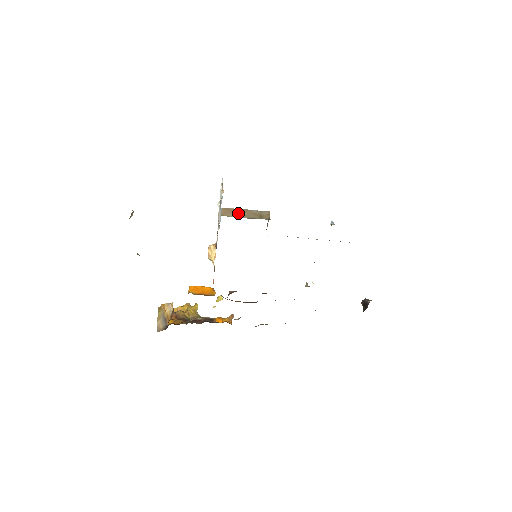
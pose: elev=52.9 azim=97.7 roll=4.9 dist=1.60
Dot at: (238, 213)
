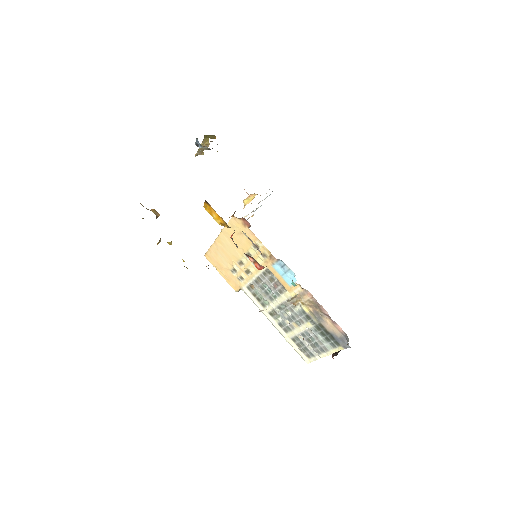
Dot at: occluded
